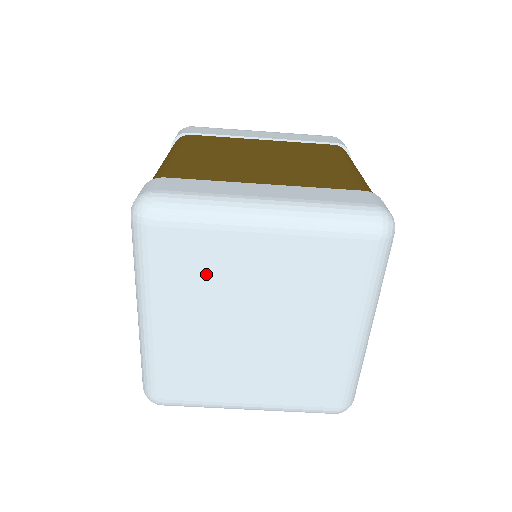
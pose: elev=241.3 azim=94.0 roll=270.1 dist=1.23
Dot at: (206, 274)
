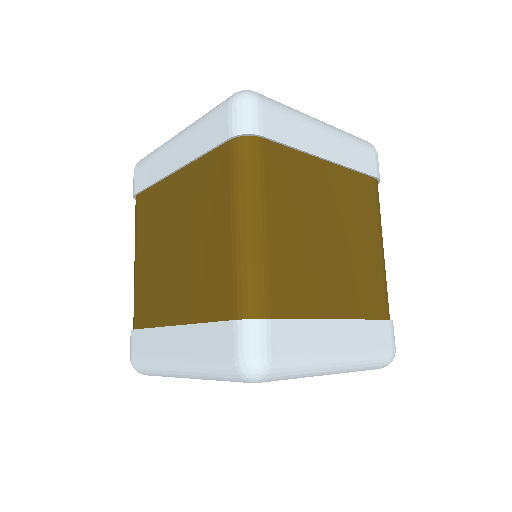
Dot at: occluded
